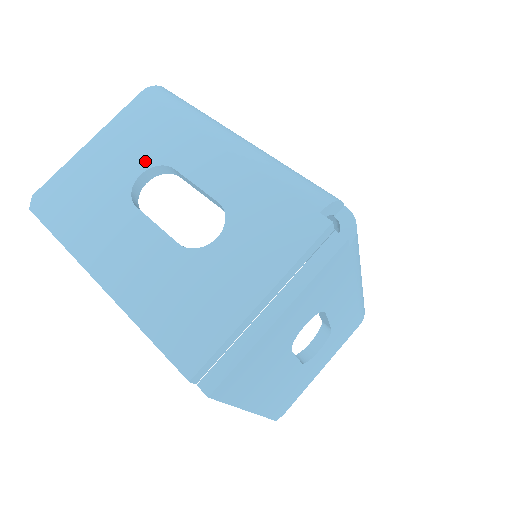
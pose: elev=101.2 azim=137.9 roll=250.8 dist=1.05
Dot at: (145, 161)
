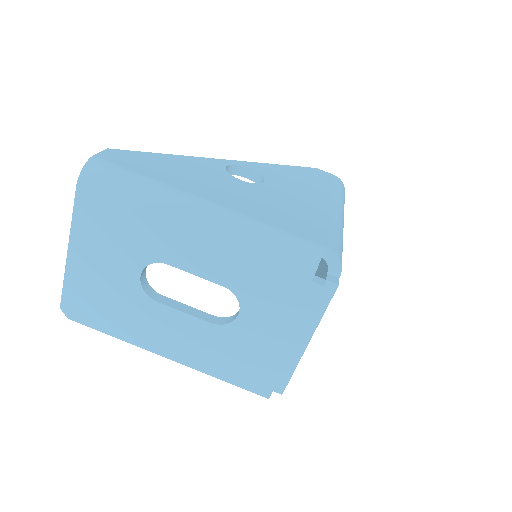
Dot at: (136, 262)
